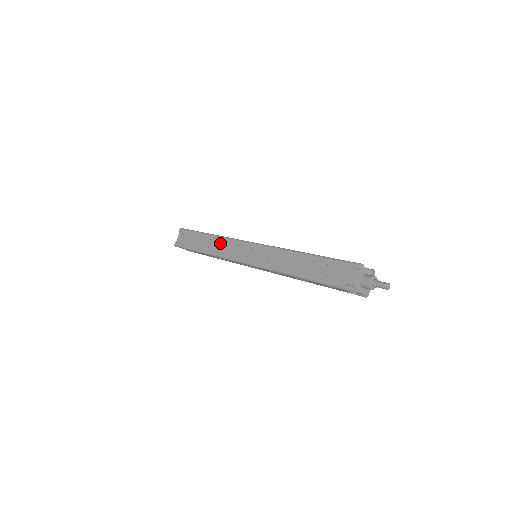
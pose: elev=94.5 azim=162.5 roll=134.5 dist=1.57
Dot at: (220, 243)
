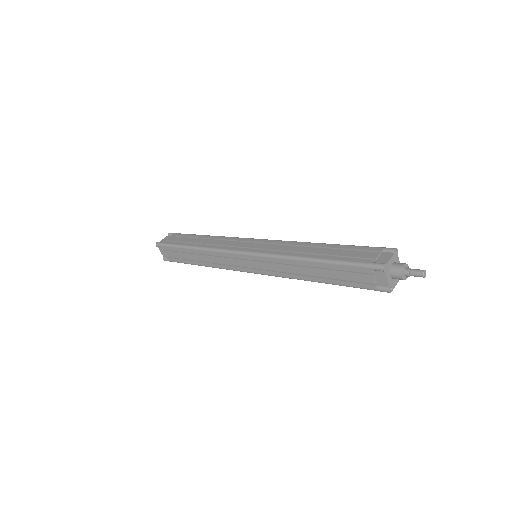
Dot at: (218, 240)
